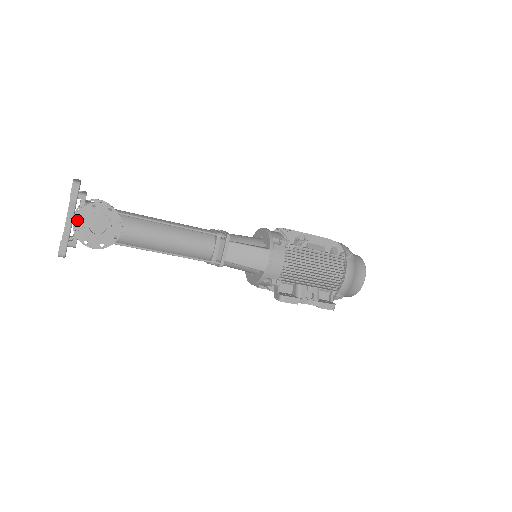
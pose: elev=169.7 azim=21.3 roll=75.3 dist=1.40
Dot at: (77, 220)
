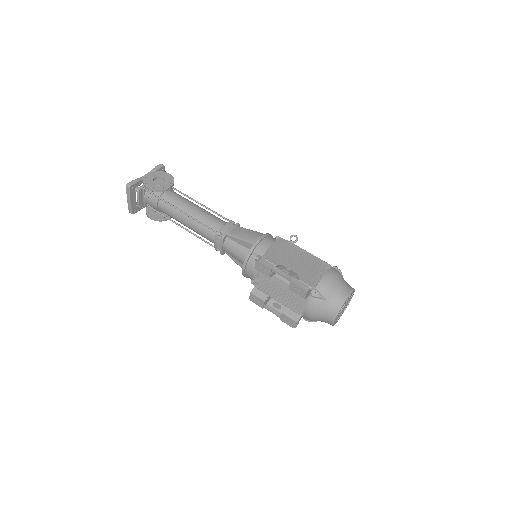
Dot at: (150, 174)
